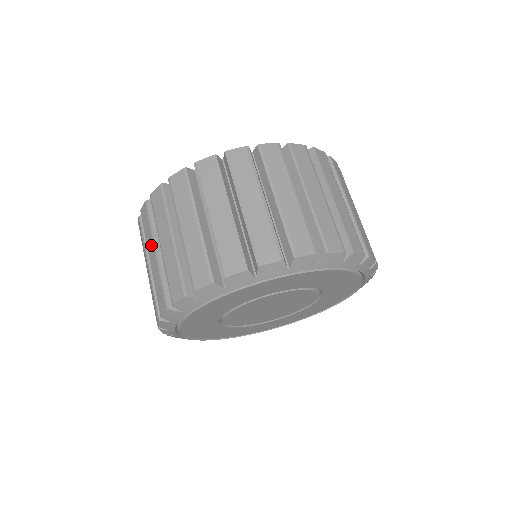
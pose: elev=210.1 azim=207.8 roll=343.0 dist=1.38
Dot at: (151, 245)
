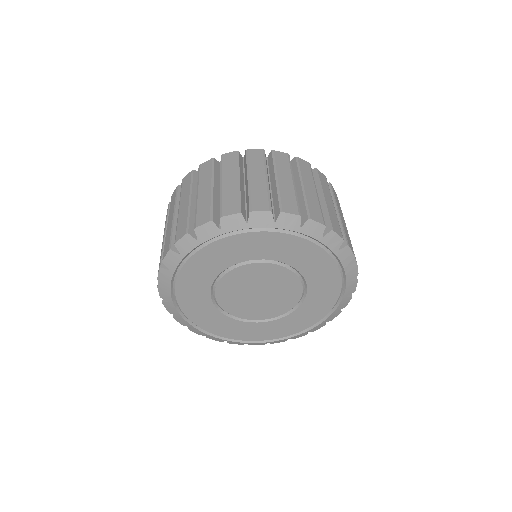
Dot at: occluded
